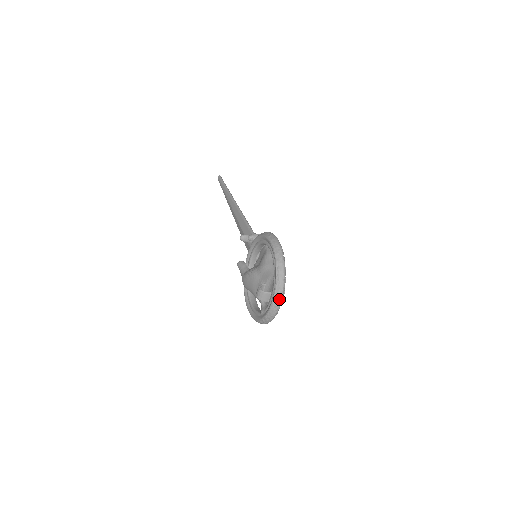
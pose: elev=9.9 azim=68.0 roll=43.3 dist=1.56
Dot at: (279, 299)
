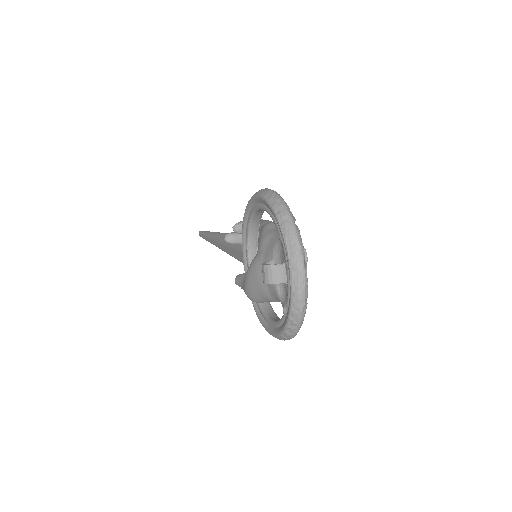
Dot at: (298, 260)
